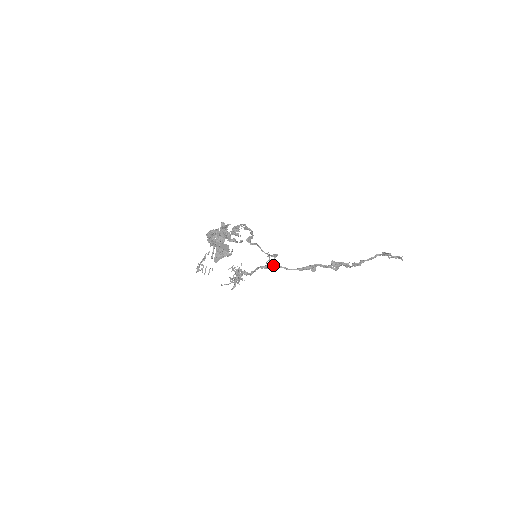
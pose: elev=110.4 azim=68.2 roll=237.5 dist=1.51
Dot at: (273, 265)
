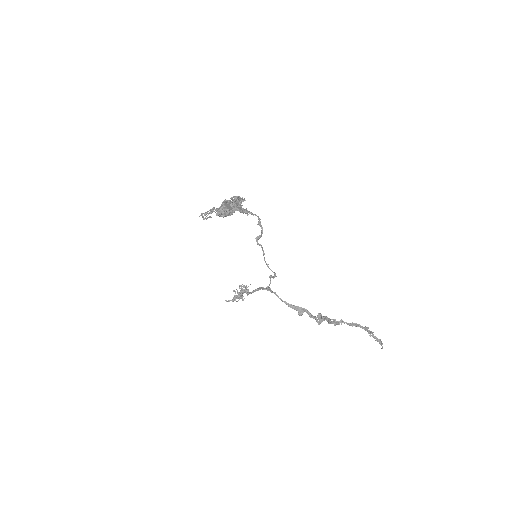
Dot at: (270, 290)
